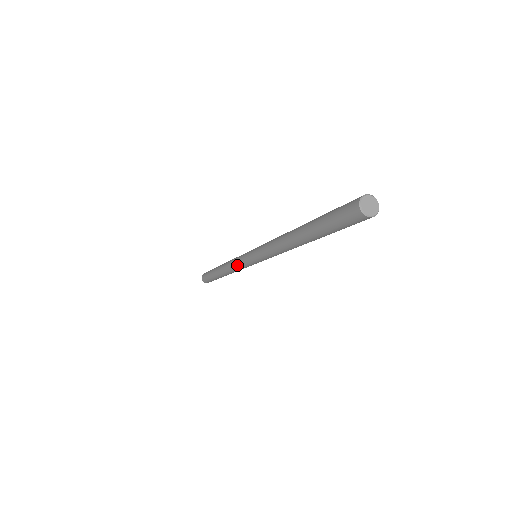
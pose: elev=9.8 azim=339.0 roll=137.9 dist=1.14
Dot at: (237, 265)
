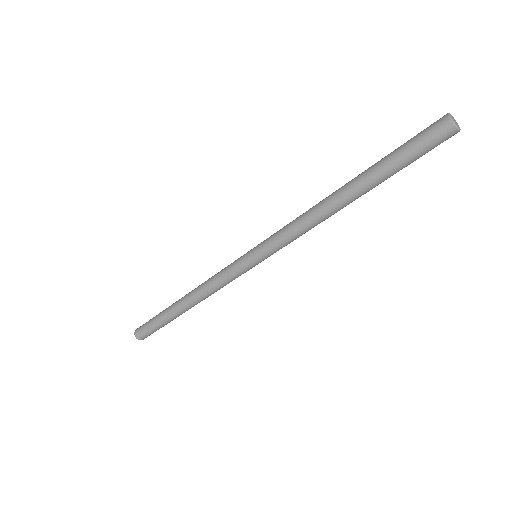
Dot at: (222, 278)
